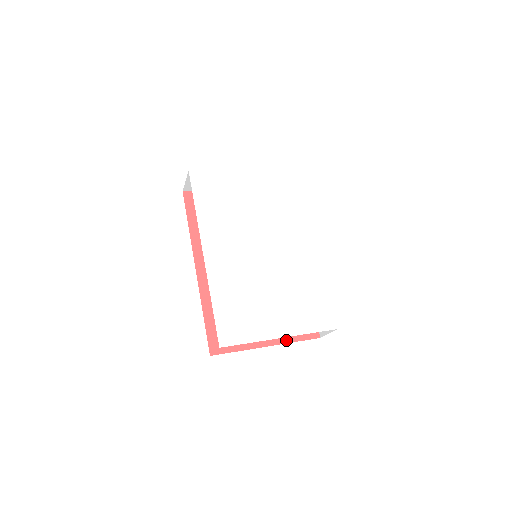
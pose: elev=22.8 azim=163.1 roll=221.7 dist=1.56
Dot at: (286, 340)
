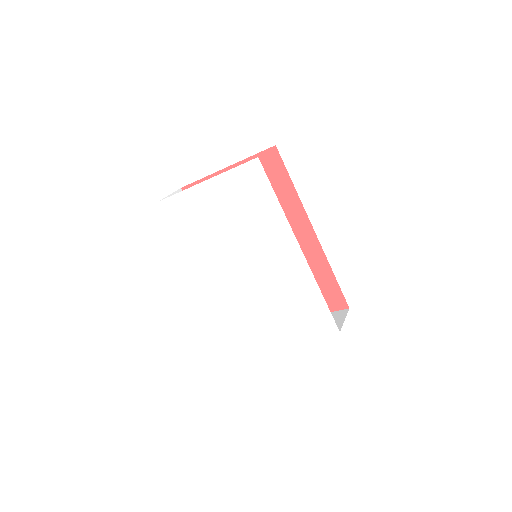
Dot at: occluded
